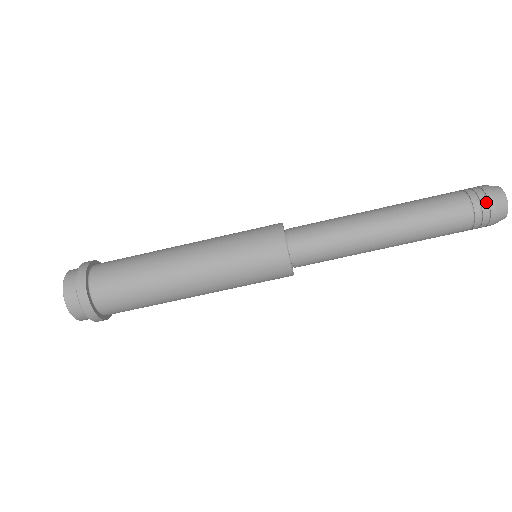
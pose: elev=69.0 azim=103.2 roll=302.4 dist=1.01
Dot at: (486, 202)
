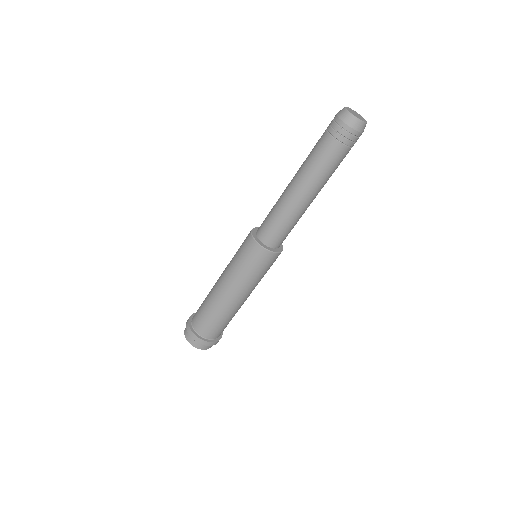
Dot at: (353, 137)
